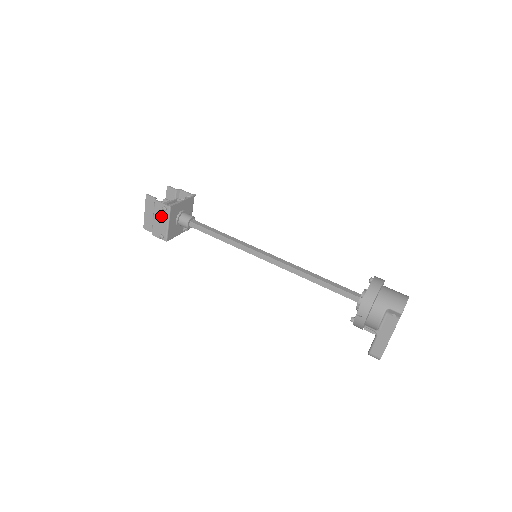
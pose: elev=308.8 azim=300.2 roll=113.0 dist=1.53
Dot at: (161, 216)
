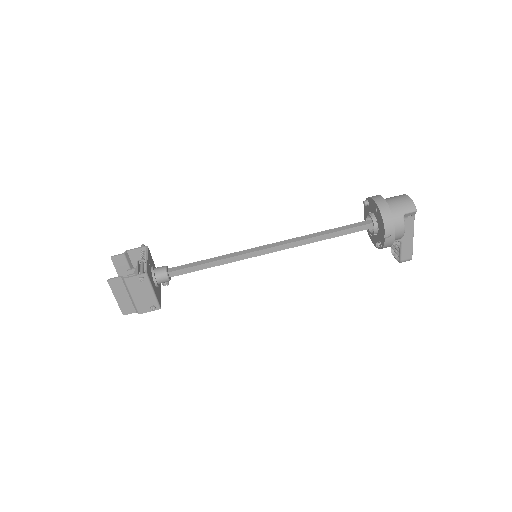
Dot at: (141, 289)
